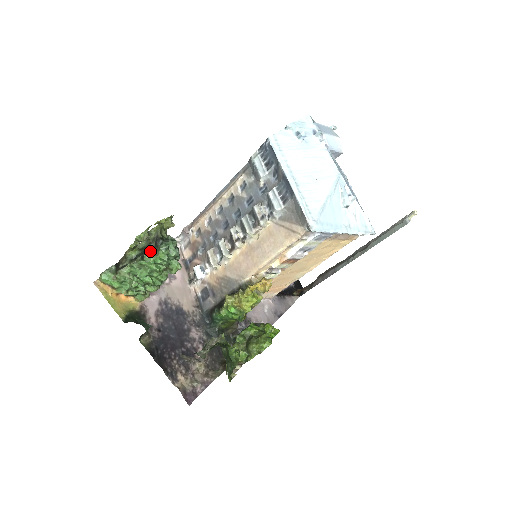
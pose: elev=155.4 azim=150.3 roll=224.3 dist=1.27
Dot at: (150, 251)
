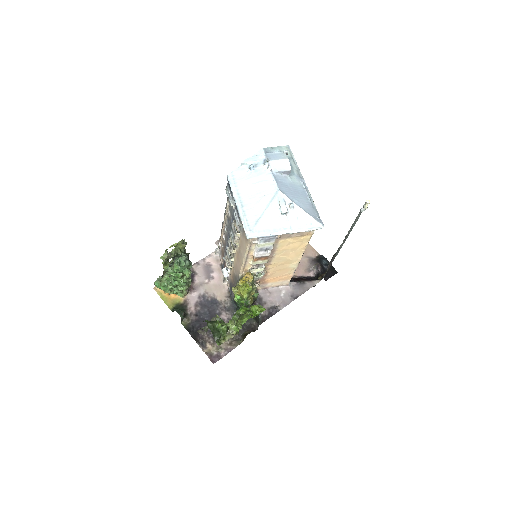
Dot at: (172, 265)
